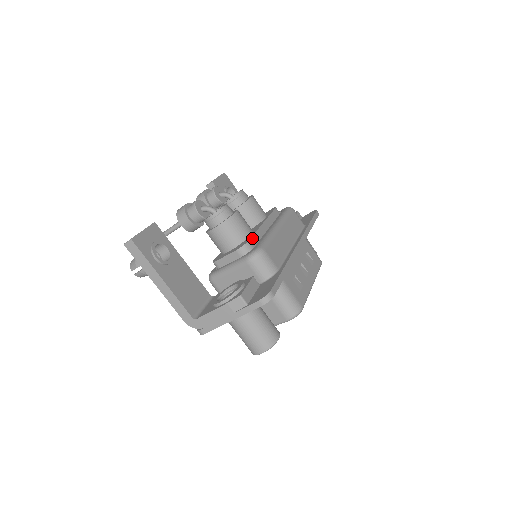
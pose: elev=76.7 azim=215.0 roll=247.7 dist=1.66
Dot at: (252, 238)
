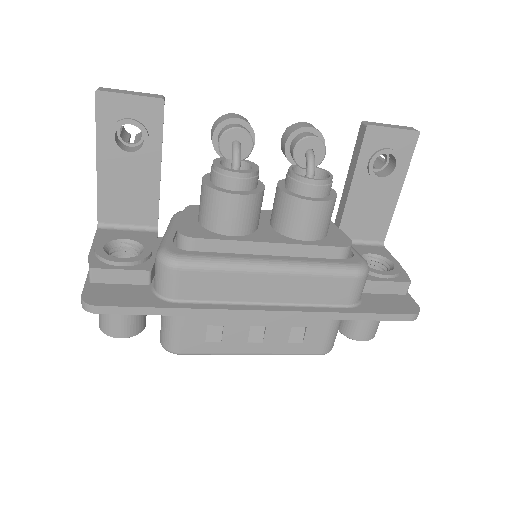
Dot at: (209, 240)
